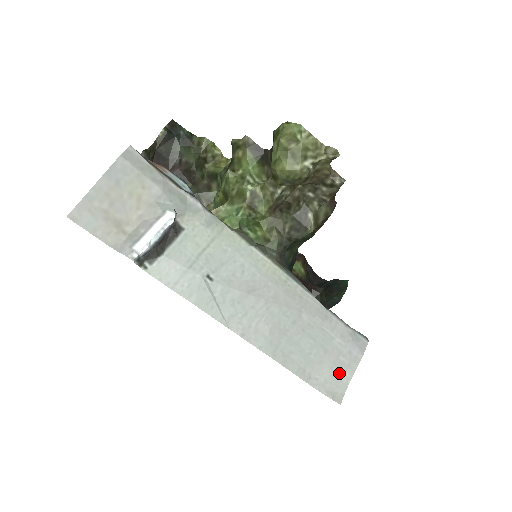
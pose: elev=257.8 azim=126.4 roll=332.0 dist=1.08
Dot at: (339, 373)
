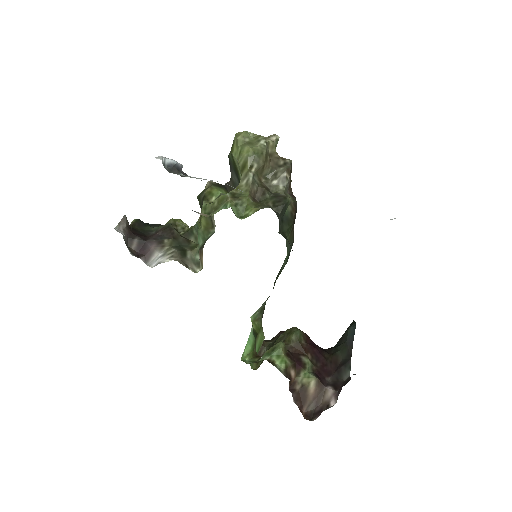
Dot at: occluded
